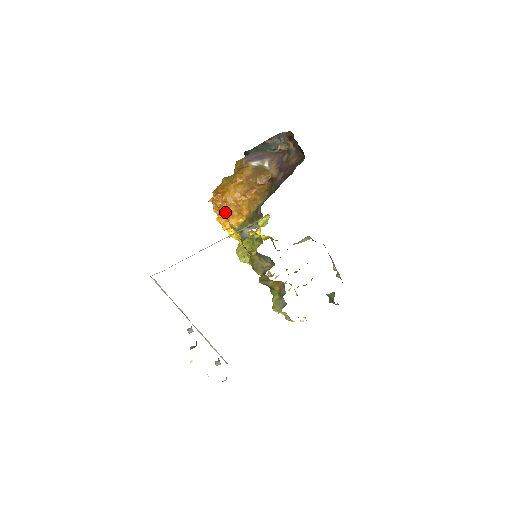
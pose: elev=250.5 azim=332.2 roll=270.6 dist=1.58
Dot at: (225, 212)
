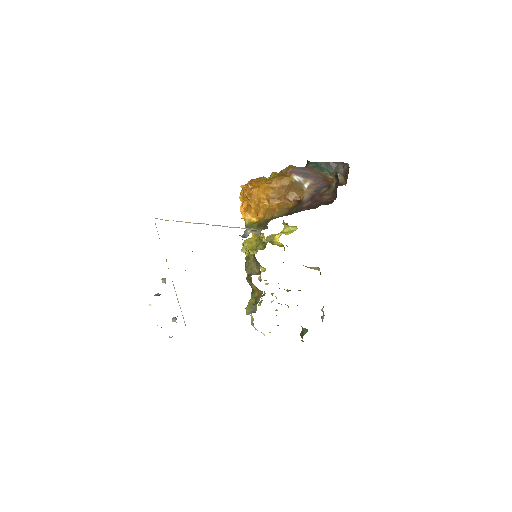
Dot at: (247, 204)
